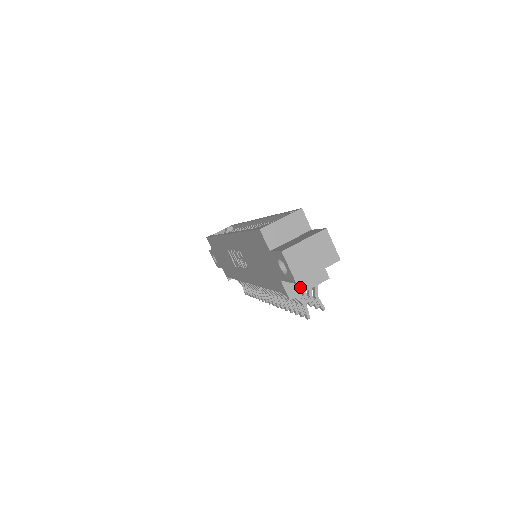
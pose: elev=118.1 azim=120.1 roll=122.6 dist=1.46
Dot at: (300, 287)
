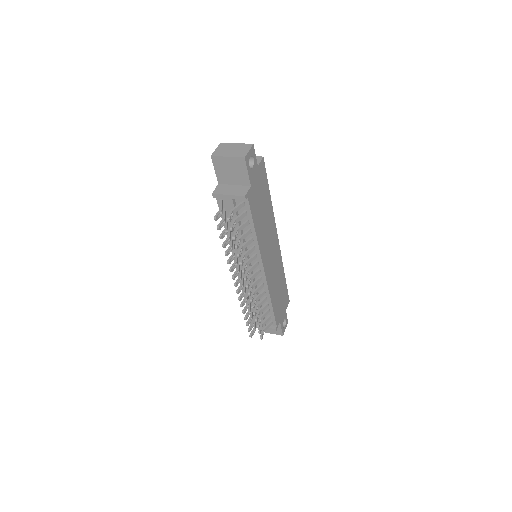
Dot at: (224, 191)
